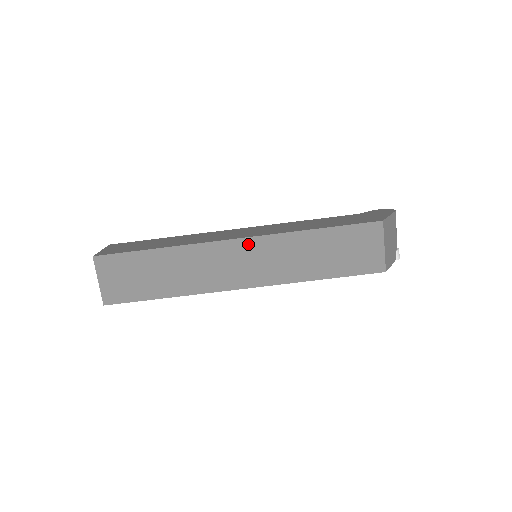
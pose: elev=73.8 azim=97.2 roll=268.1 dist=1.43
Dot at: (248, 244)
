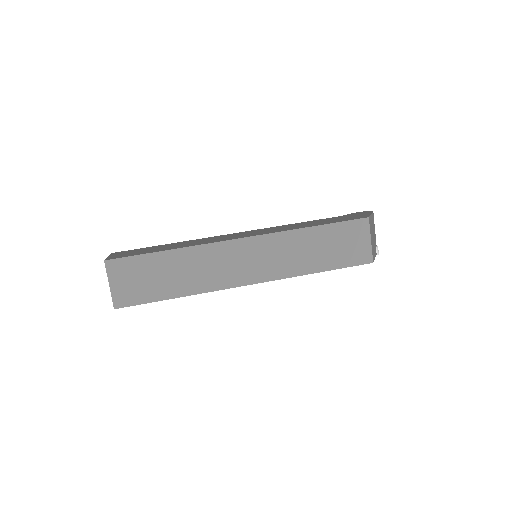
Dot at: (253, 242)
